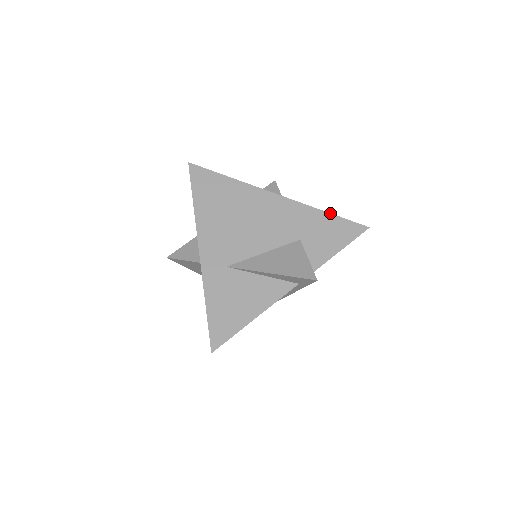
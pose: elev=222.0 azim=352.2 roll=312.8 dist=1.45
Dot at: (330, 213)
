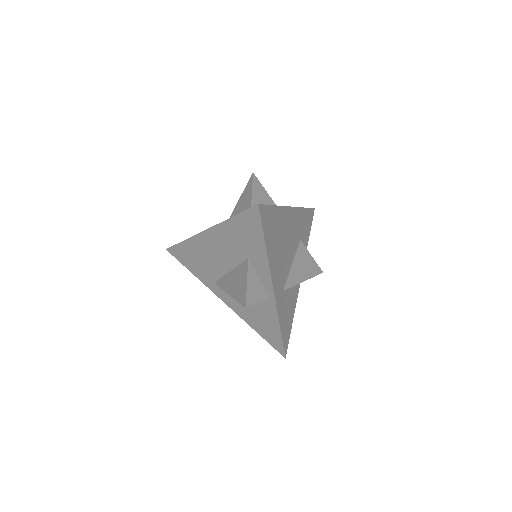
Dot at: (306, 208)
